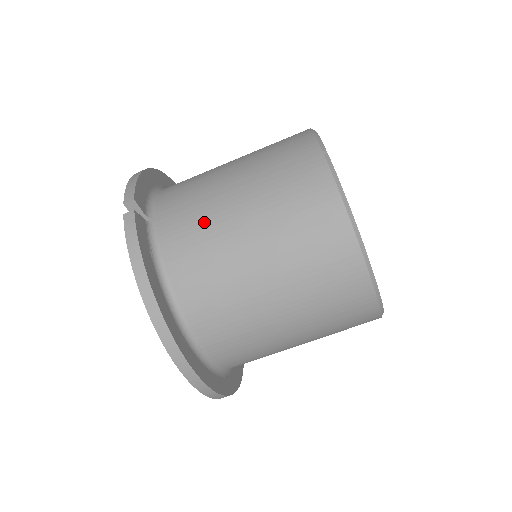
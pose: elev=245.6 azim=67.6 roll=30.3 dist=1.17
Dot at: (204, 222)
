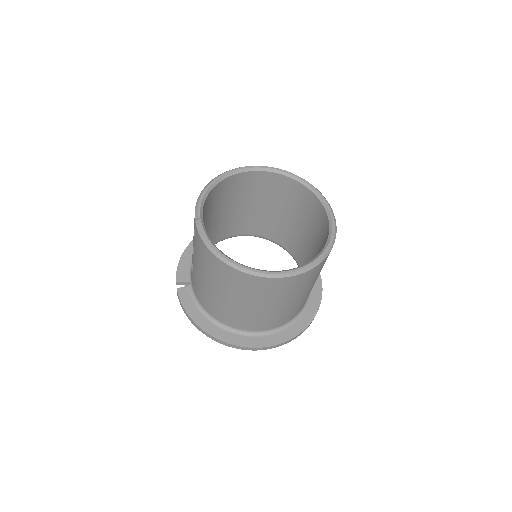
Dot at: (196, 279)
